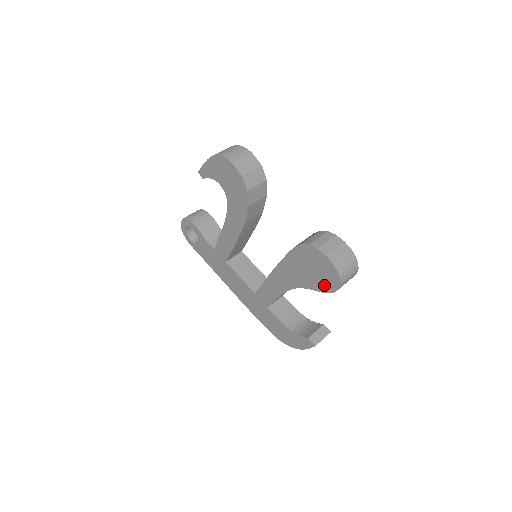
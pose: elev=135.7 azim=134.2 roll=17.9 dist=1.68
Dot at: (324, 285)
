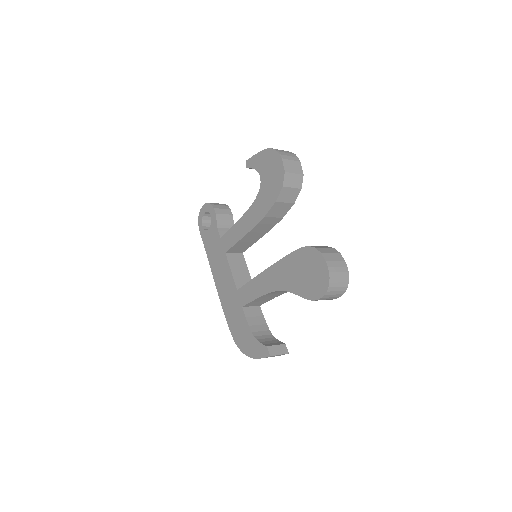
Dot at: (310, 291)
